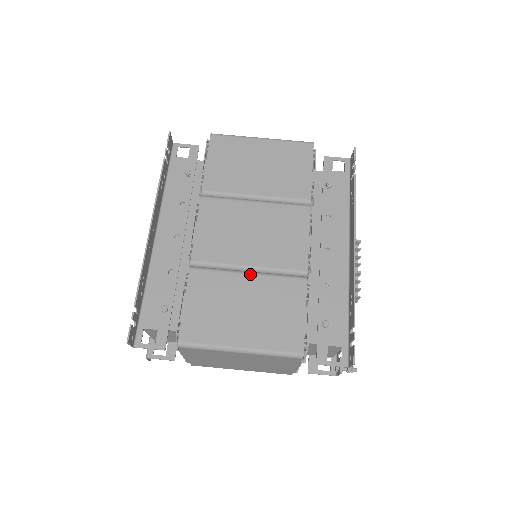
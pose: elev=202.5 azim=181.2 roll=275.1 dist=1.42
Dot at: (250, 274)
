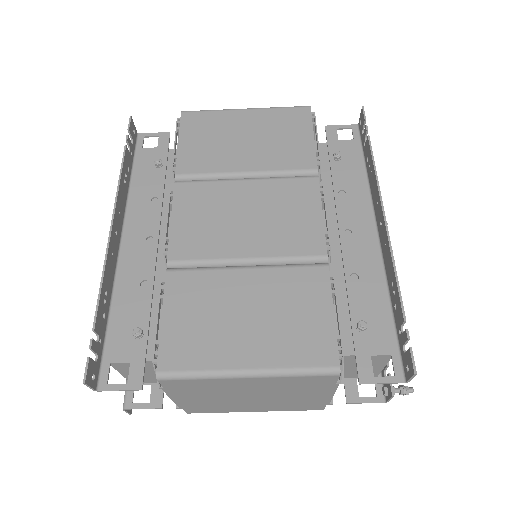
Dot at: (249, 268)
